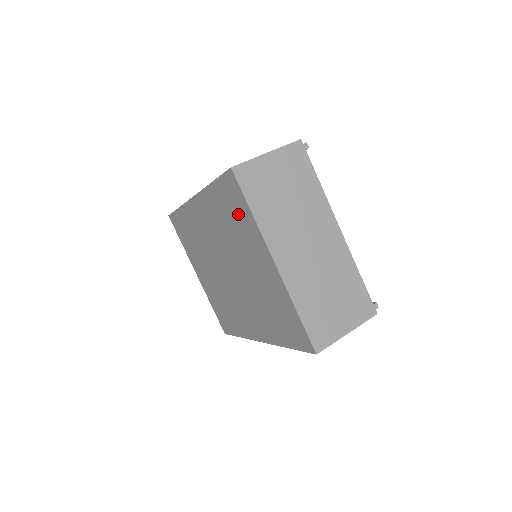
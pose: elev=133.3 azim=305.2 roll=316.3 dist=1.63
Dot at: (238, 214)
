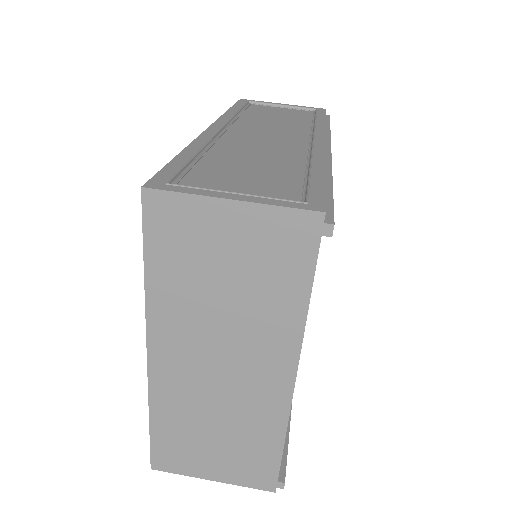
Dot at: occluded
